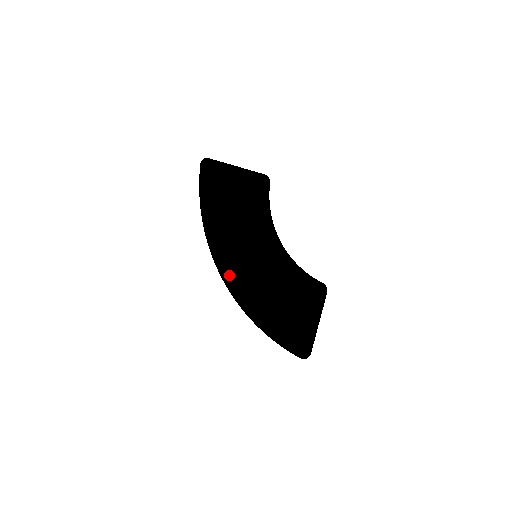
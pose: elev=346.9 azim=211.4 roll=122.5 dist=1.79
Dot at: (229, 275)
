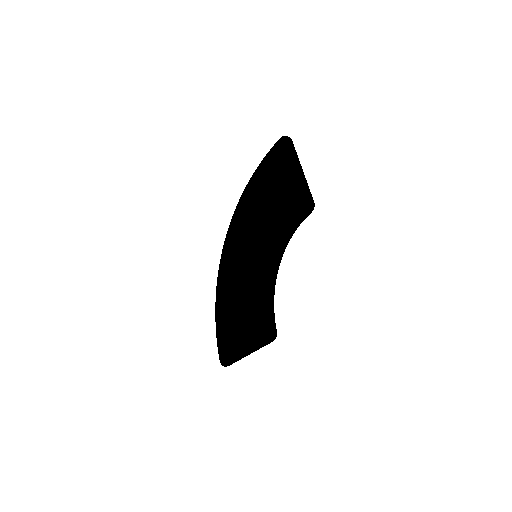
Dot at: (230, 247)
